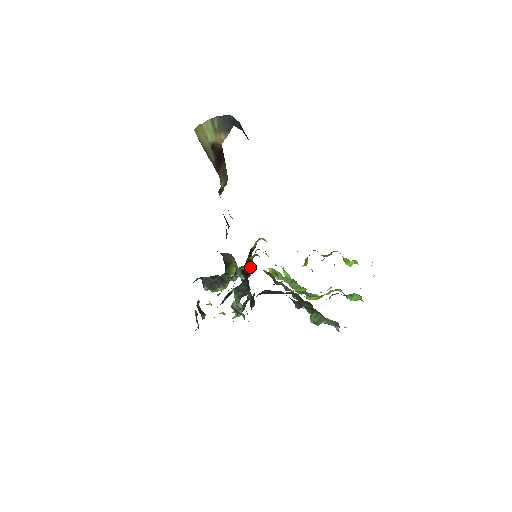
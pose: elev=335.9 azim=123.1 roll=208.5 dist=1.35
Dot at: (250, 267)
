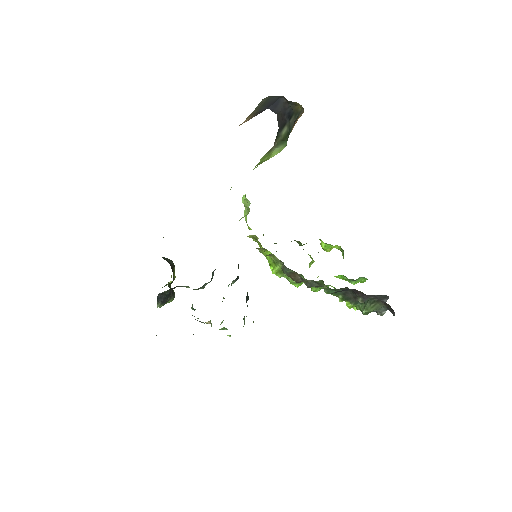
Dot at: occluded
